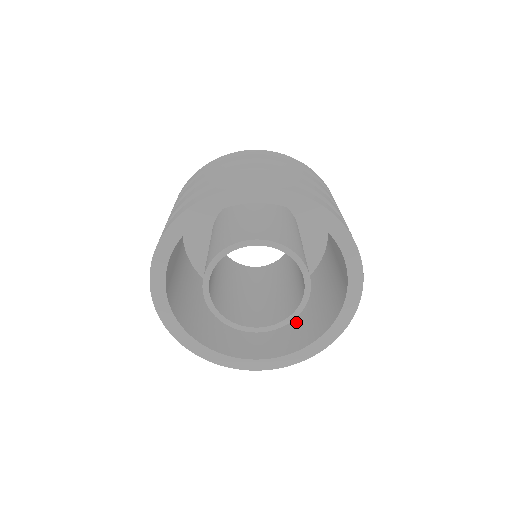
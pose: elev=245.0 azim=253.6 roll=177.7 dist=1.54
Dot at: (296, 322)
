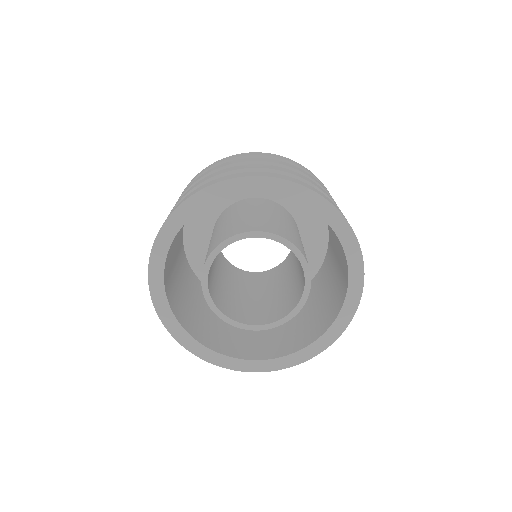
Dot at: (276, 332)
